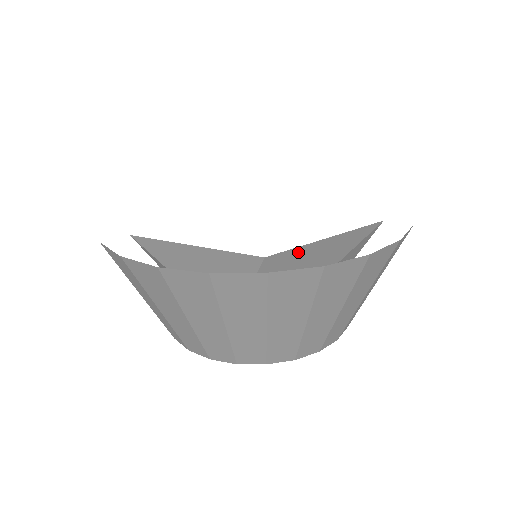
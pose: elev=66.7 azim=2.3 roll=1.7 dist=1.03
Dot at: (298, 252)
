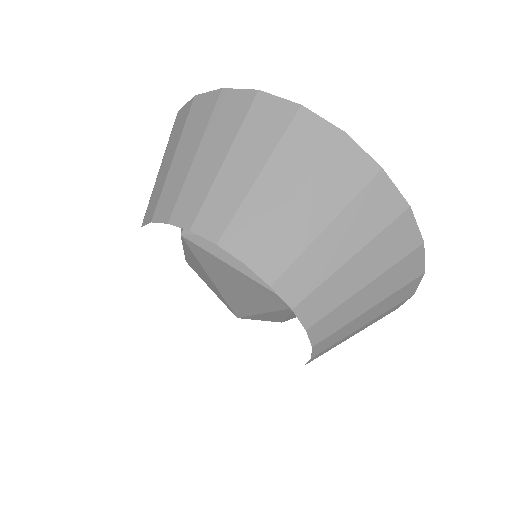
Dot at: occluded
